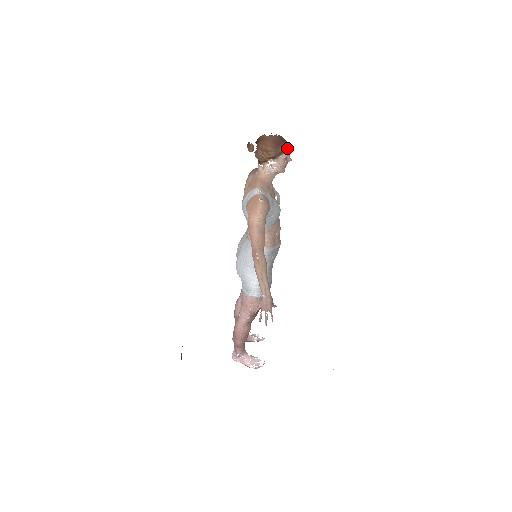
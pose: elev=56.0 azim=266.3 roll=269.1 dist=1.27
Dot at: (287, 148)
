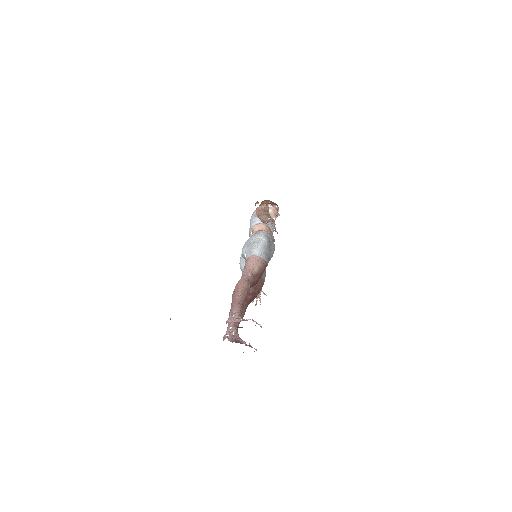
Dot at: occluded
